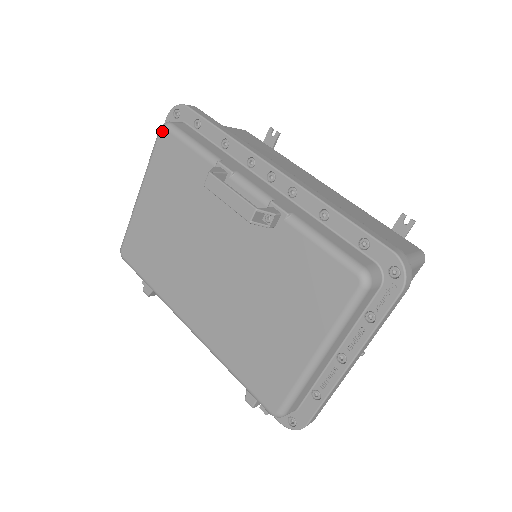
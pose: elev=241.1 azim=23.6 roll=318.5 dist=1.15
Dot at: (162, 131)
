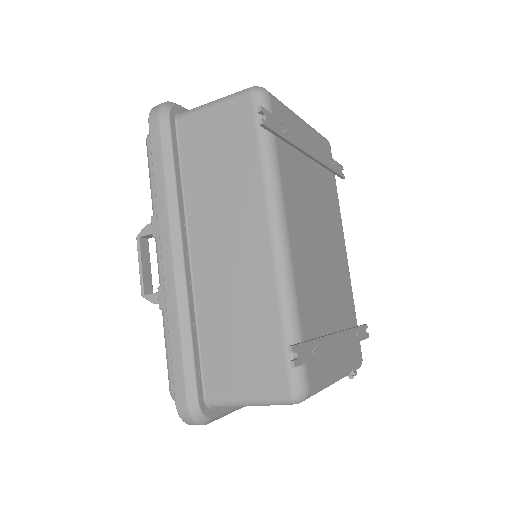
Dot at: occluded
